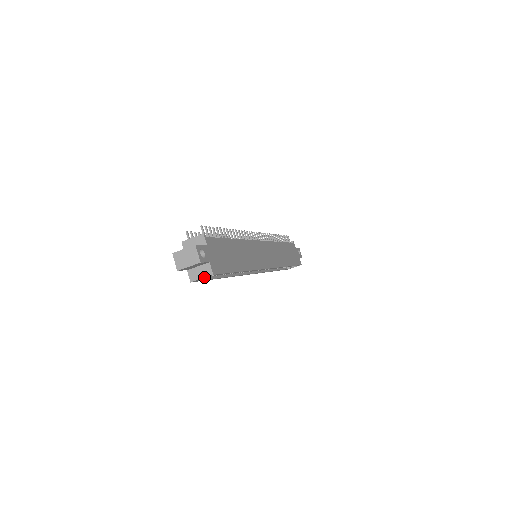
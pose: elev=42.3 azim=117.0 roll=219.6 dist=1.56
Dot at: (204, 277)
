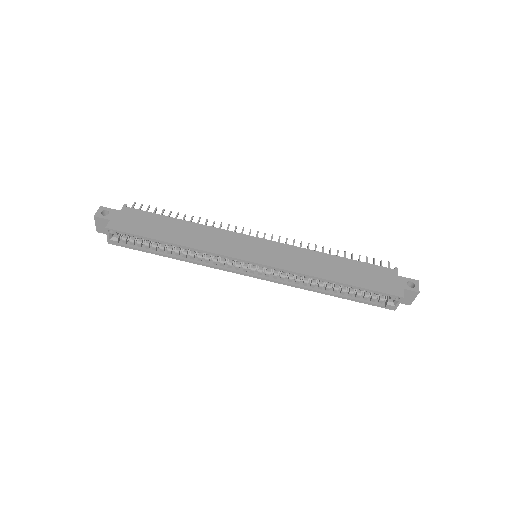
Dot at: (106, 233)
